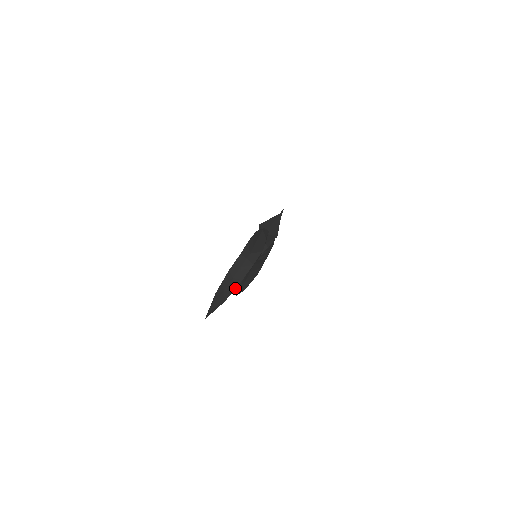
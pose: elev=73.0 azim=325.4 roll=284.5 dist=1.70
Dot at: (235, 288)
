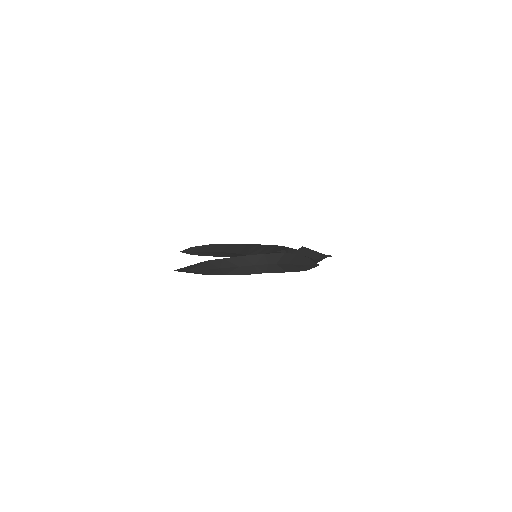
Dot at: (229, 274)
